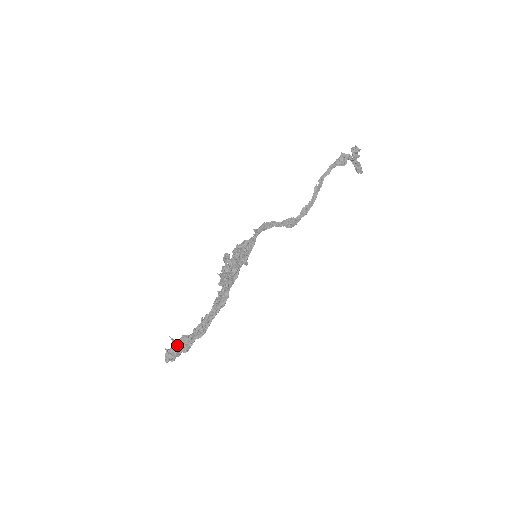
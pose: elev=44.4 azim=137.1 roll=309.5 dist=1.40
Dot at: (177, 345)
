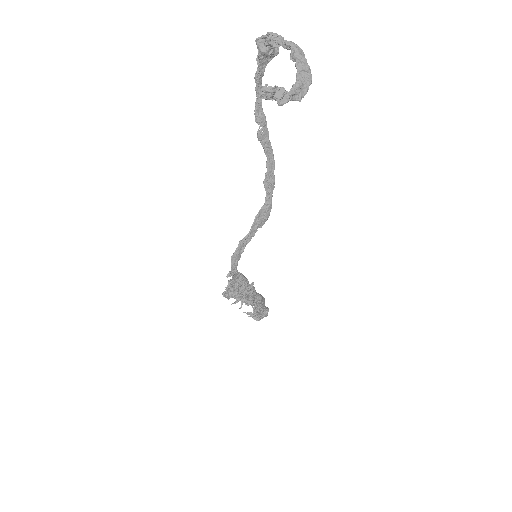
Dot at: occluded
